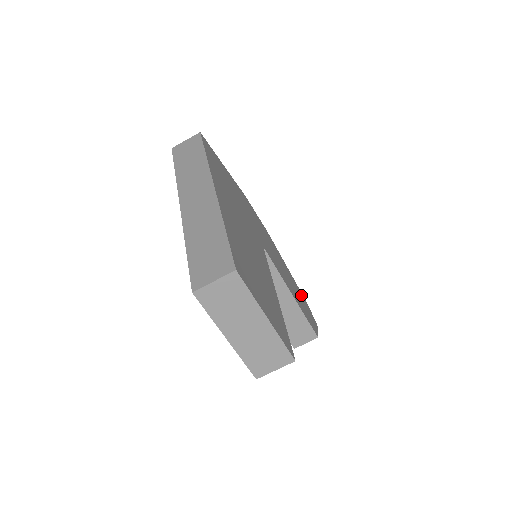
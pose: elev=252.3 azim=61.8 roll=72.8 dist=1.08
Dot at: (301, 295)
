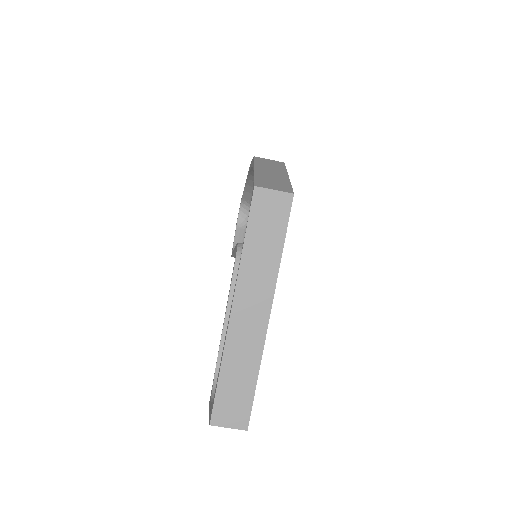
Dot at: occluded
